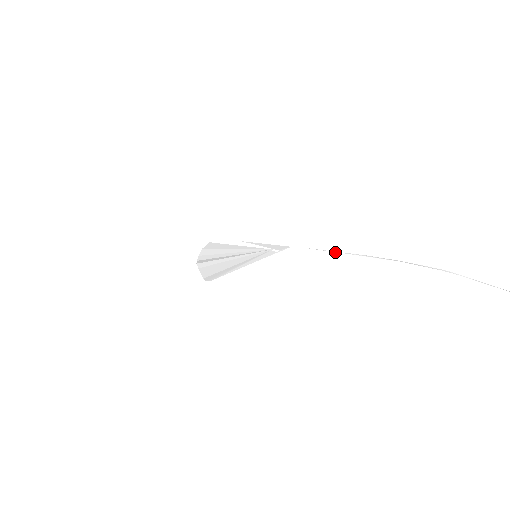
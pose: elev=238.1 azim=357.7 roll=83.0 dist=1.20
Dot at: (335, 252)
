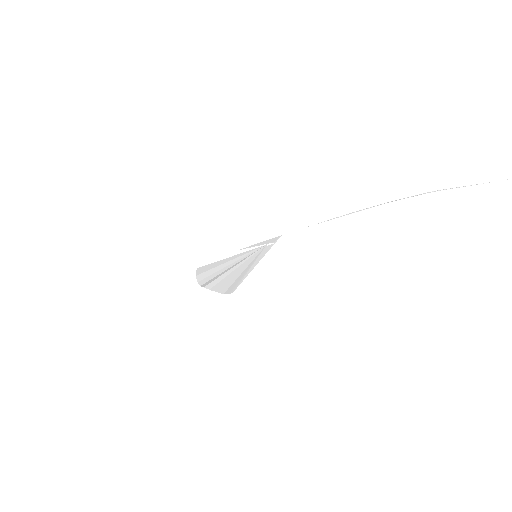
Dot at: (325, 221)
